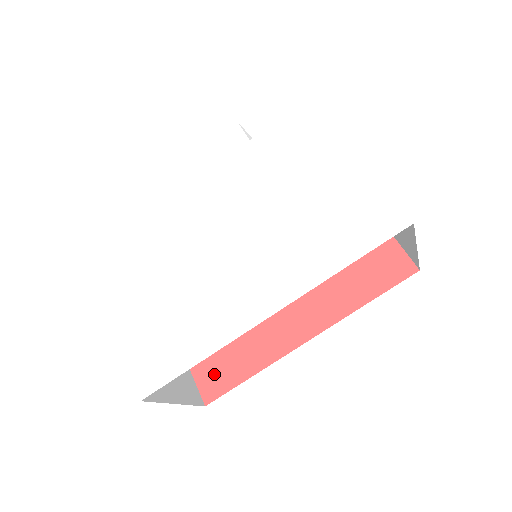
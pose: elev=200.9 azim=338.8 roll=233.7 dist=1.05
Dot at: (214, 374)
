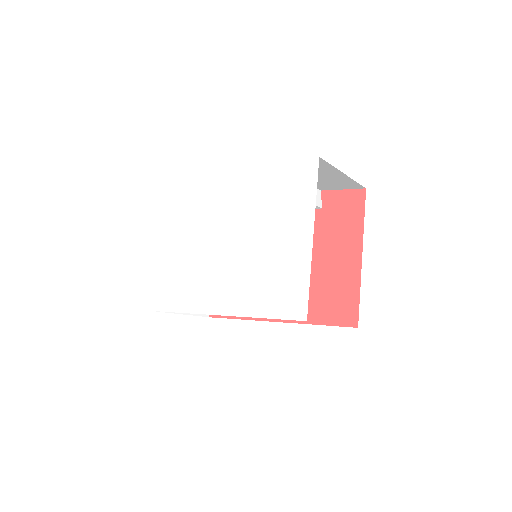
Dot at: occluded
